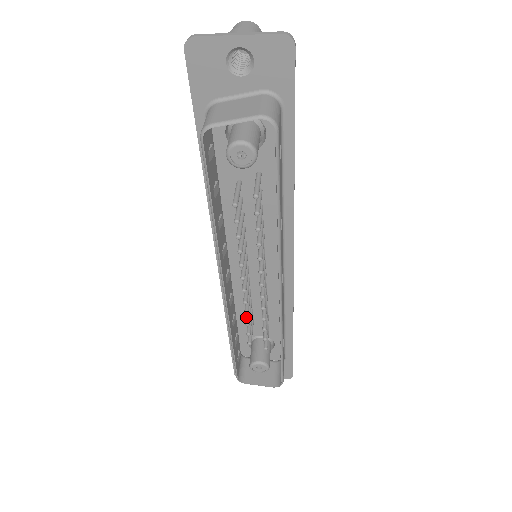
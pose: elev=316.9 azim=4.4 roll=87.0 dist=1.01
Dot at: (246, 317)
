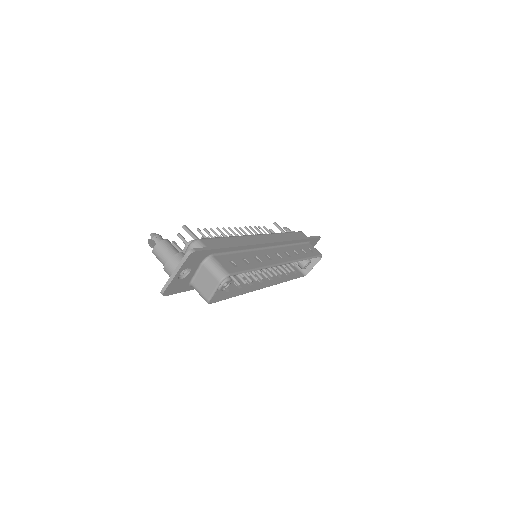
Dot at: occluded
